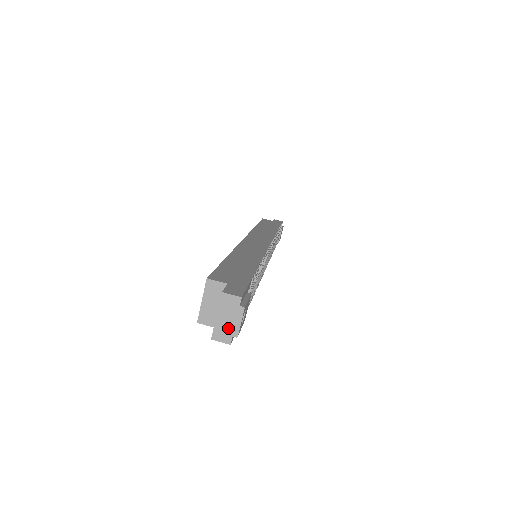
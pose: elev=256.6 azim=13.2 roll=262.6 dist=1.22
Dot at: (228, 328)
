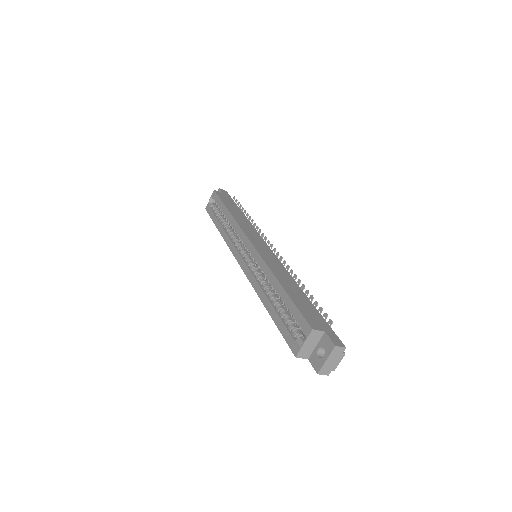
Dot at: (331, 366)
